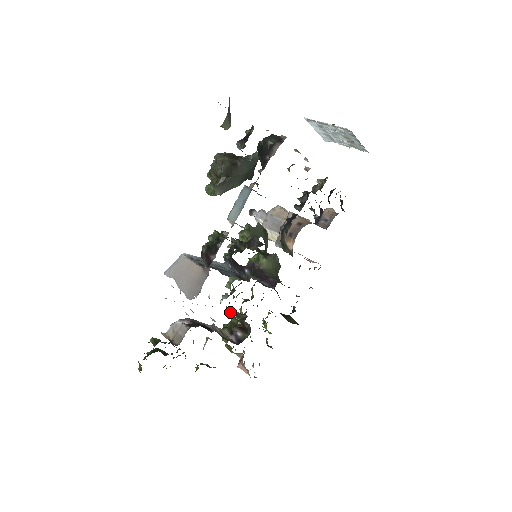
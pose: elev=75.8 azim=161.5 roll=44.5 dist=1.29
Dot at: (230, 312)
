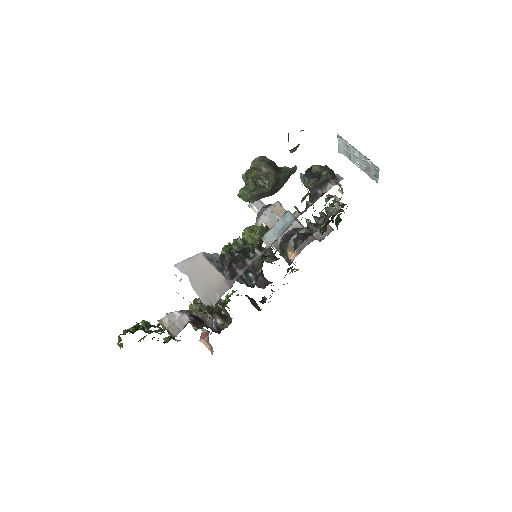
Dot at: occluded
